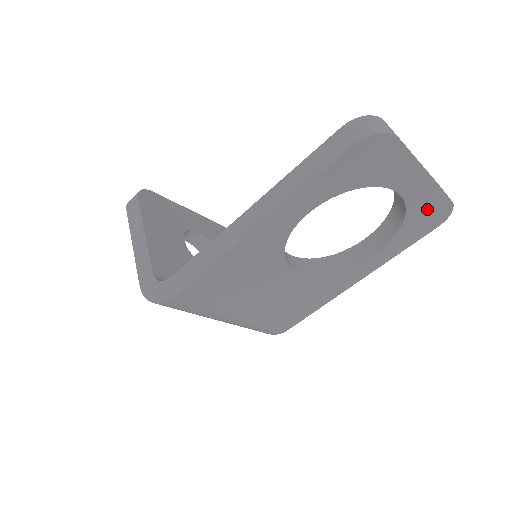
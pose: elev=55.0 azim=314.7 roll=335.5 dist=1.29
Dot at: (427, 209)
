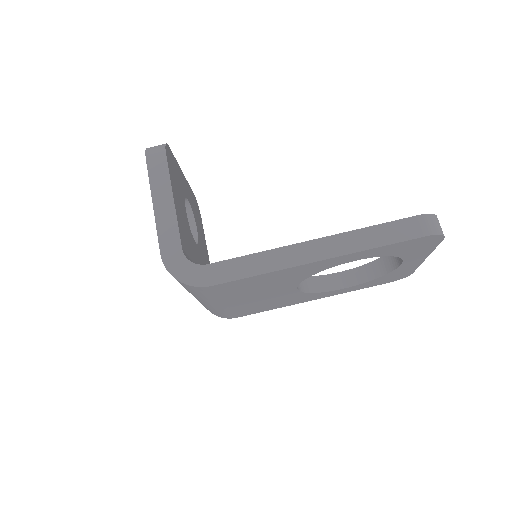
Dot at: (399, 273)
